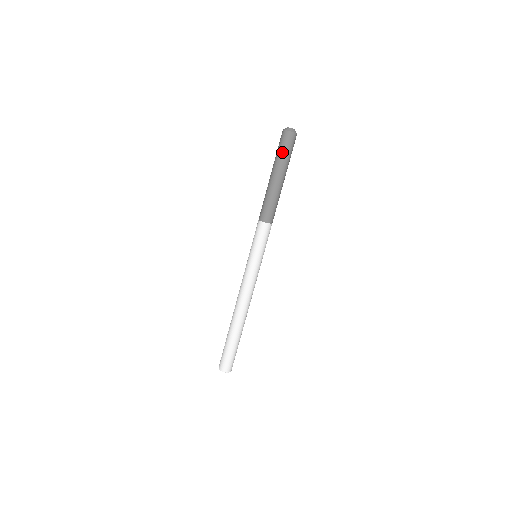
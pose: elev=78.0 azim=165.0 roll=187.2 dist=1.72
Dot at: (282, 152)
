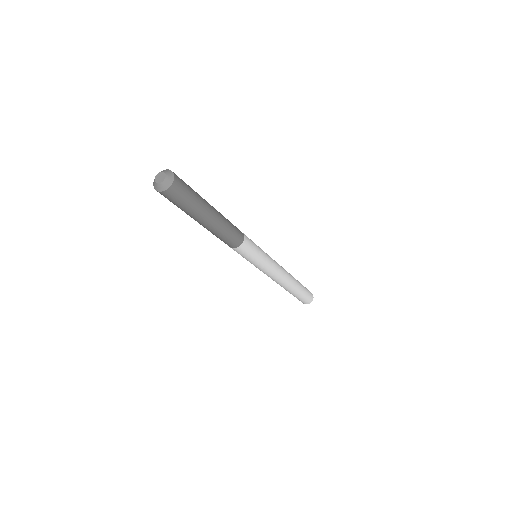
Dot at: occluded
